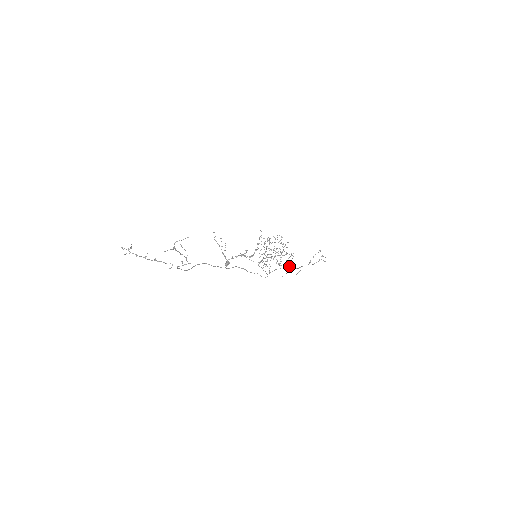
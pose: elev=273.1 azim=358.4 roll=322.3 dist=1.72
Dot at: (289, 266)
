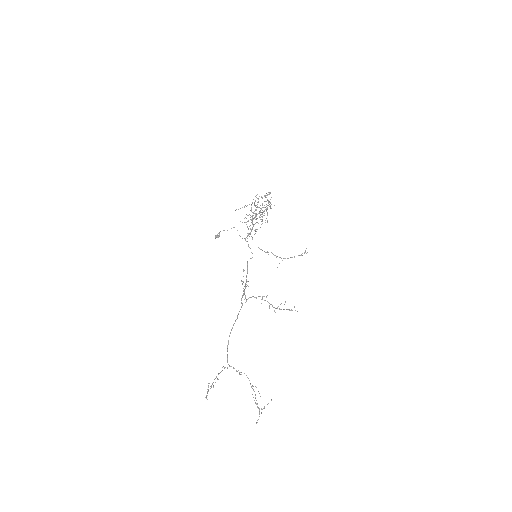
Dot at: occluded
